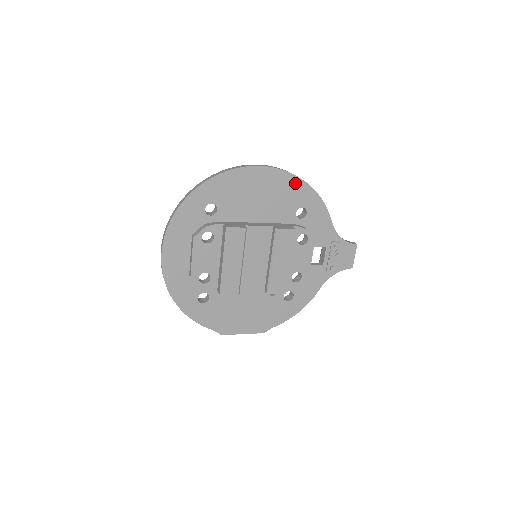
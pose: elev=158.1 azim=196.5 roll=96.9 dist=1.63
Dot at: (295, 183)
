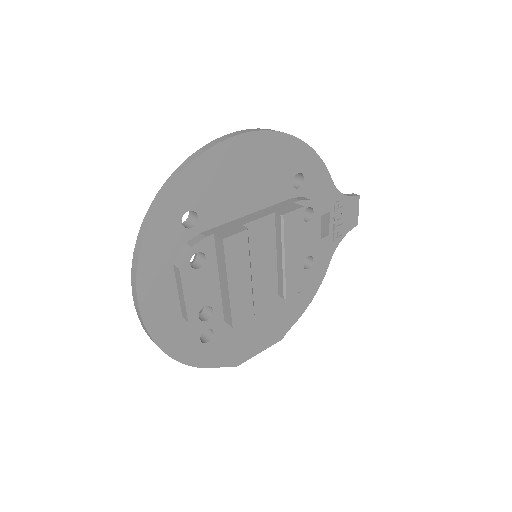
Dot at: (285, 143)
